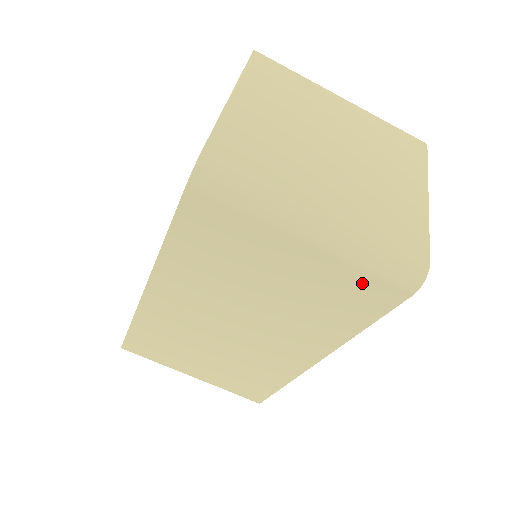
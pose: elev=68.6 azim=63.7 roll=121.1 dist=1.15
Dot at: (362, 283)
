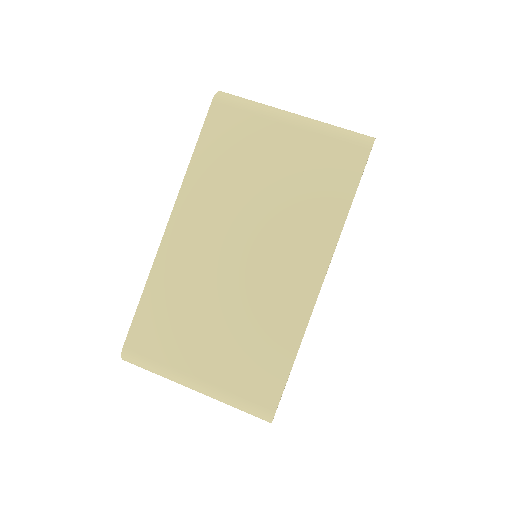
Dot at: (334, 151)
